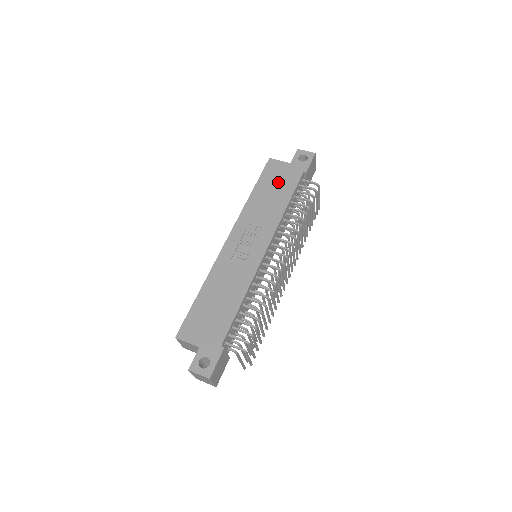
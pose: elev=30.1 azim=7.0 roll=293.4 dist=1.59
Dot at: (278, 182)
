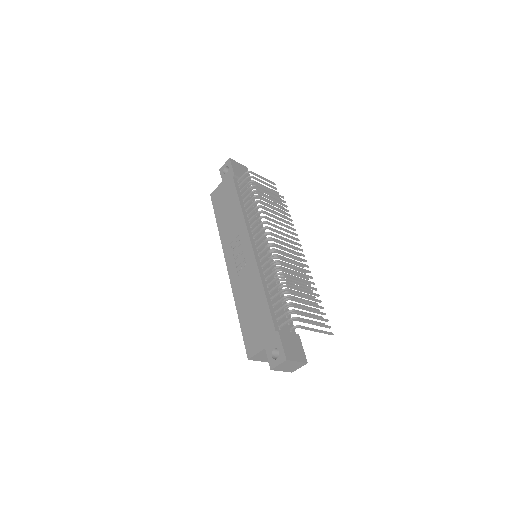
Dot at: (225, 200)
